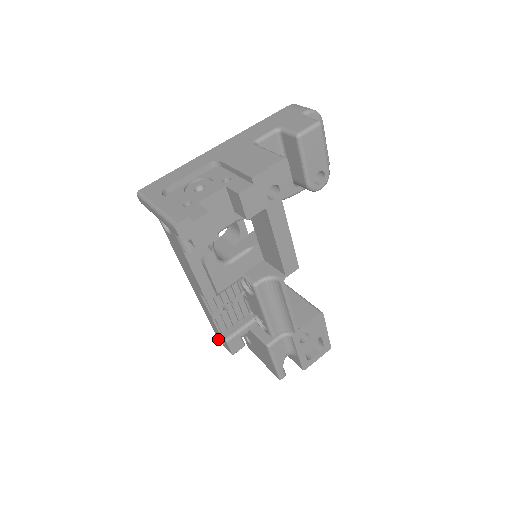
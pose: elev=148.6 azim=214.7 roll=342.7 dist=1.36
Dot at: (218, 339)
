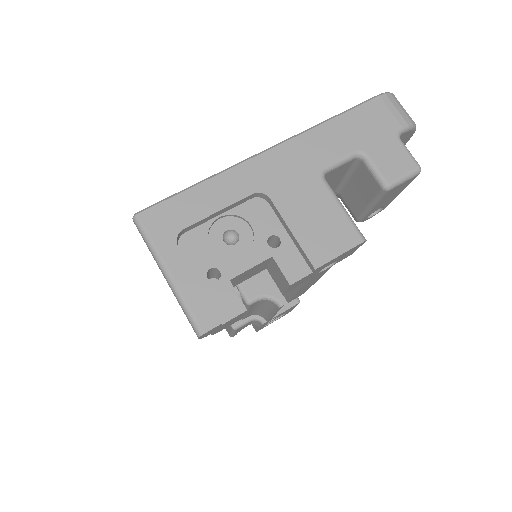
Dot at: occluded
